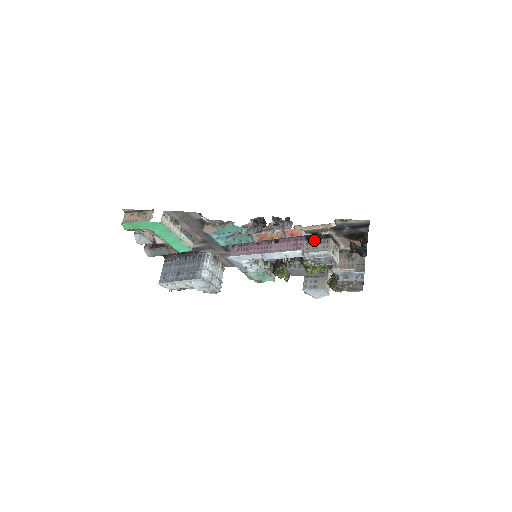
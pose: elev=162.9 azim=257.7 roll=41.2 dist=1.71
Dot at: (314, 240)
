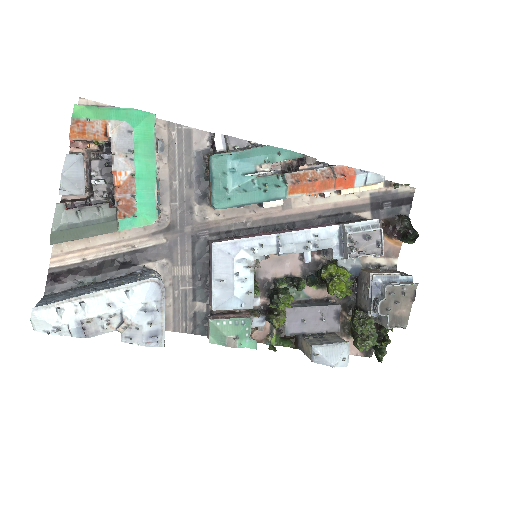
Dot at: (348, 222)
